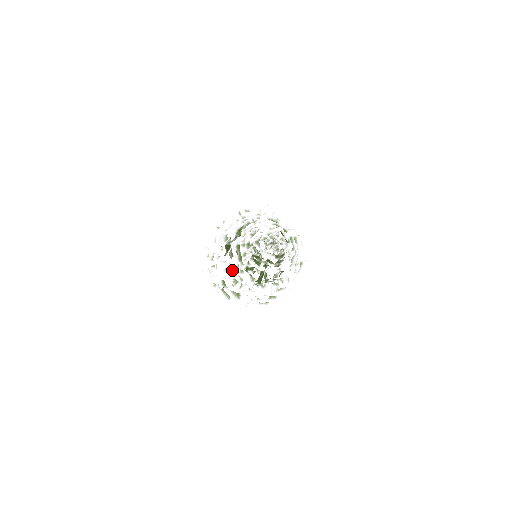
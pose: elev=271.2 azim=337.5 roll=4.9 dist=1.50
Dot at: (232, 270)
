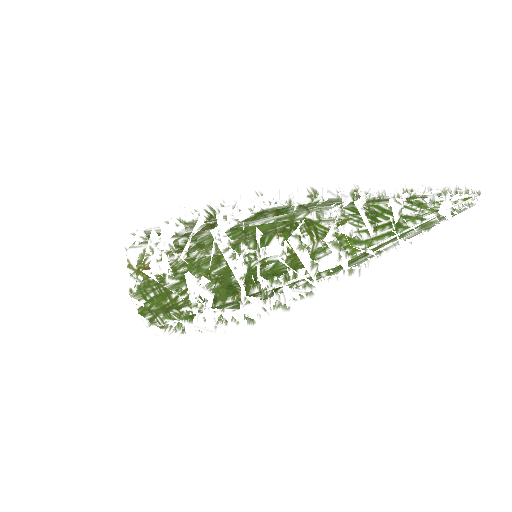
Dot at: (331, 243)
